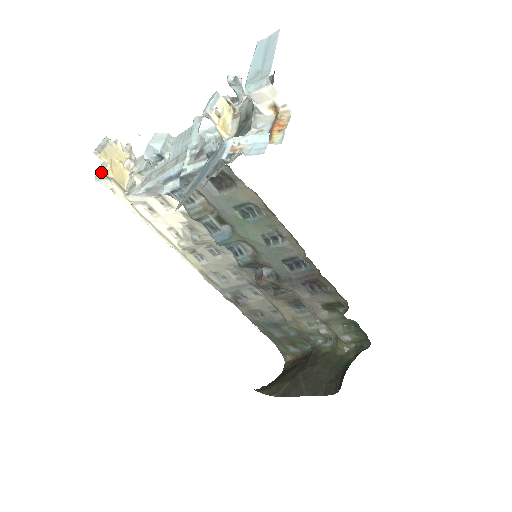
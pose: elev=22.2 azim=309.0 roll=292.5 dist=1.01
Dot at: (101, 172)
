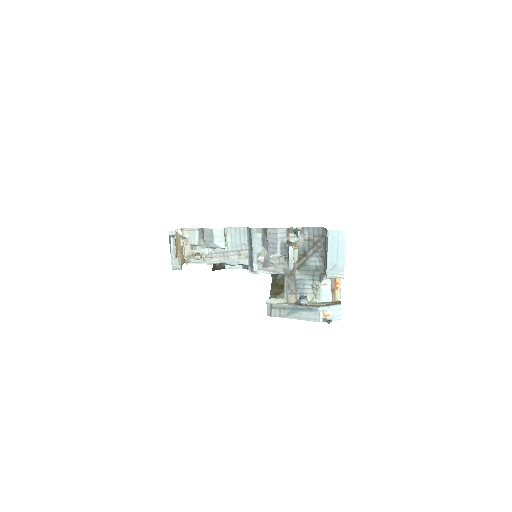
Dot at: (178, 266)
